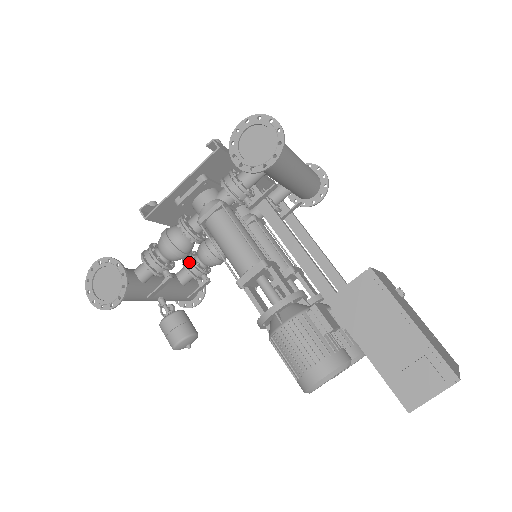
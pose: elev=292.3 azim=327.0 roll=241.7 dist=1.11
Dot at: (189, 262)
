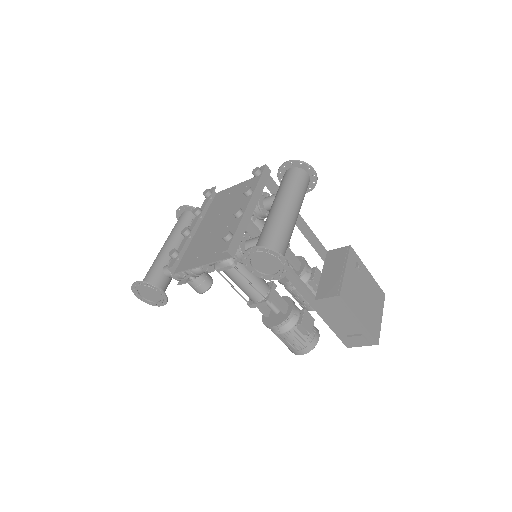
Dot at: occluded
